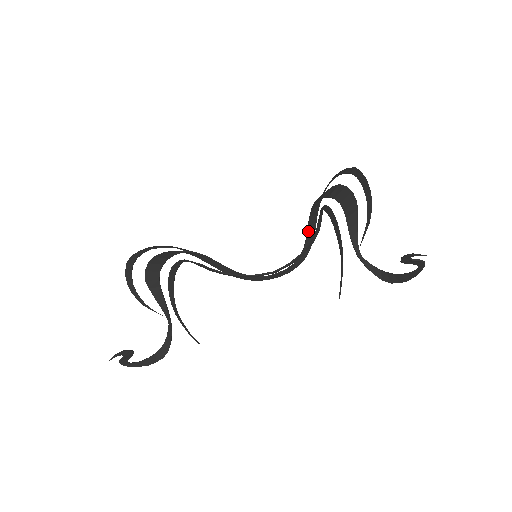
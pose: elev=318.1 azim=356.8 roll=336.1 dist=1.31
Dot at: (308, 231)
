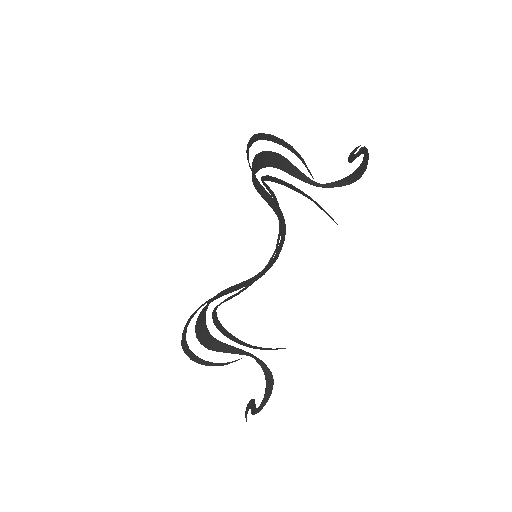
Dot at: (268, 202)
